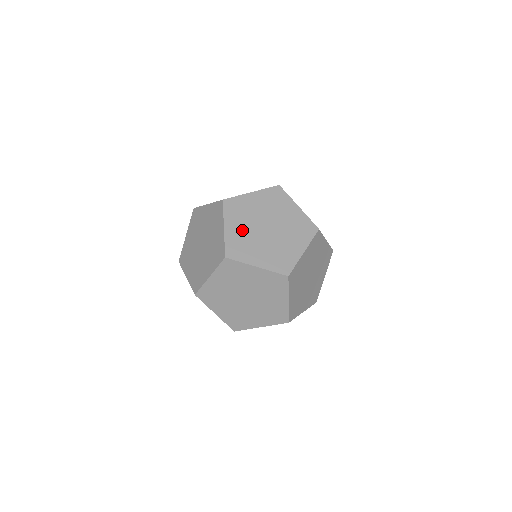
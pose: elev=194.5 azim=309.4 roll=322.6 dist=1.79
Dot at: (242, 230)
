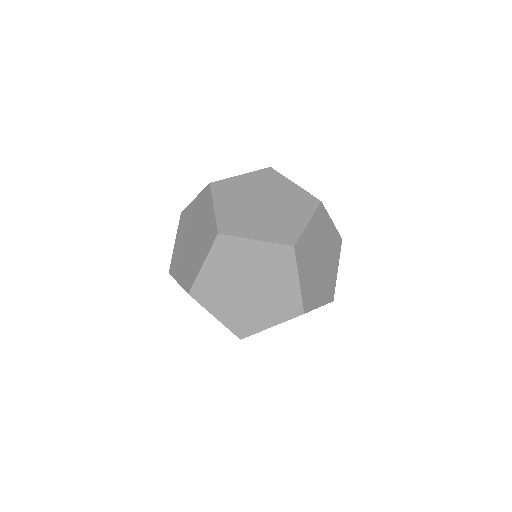
Dot at: (309, 275)
